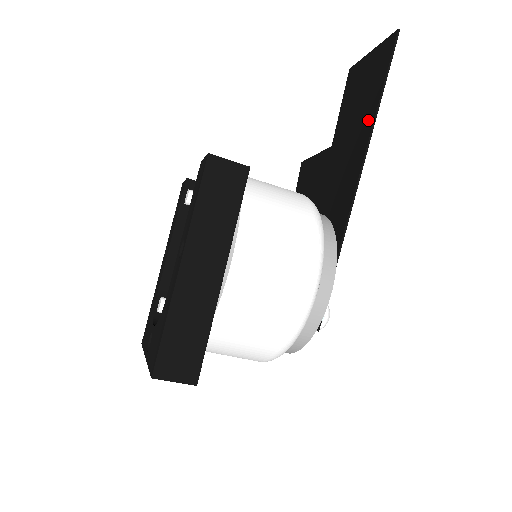
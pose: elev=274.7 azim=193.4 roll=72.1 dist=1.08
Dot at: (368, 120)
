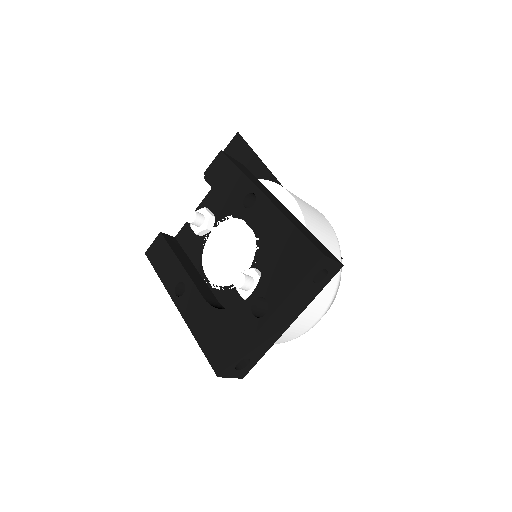
Dot at: (257, 168)
